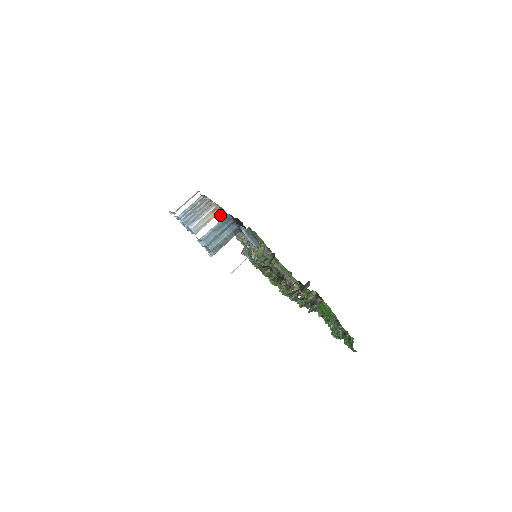
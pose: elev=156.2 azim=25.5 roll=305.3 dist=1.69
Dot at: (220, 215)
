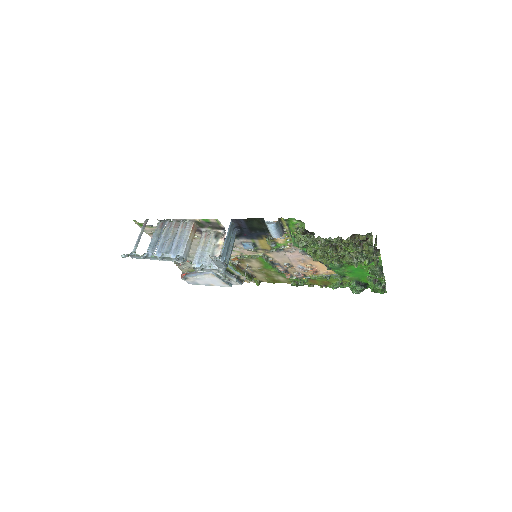
Dot at: occluded
